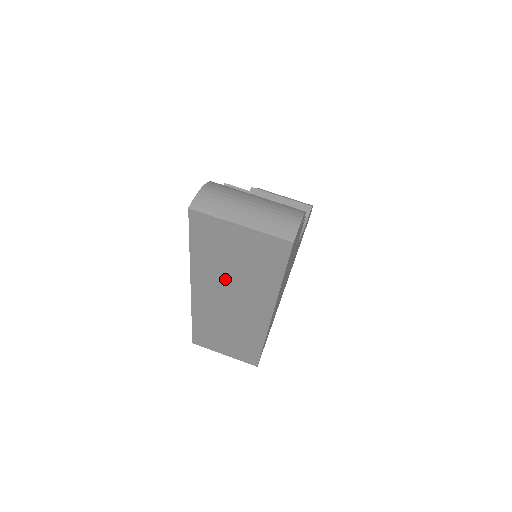
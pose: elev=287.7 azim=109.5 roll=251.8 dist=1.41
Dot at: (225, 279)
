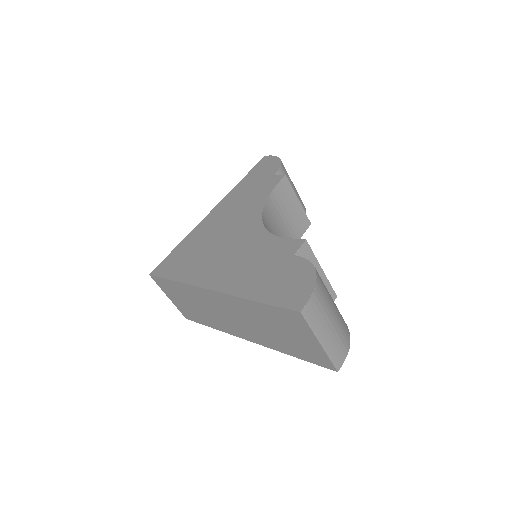
Dot at: (253, 319)
